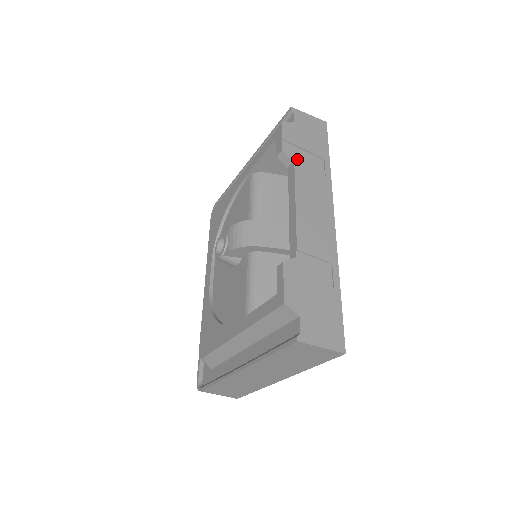
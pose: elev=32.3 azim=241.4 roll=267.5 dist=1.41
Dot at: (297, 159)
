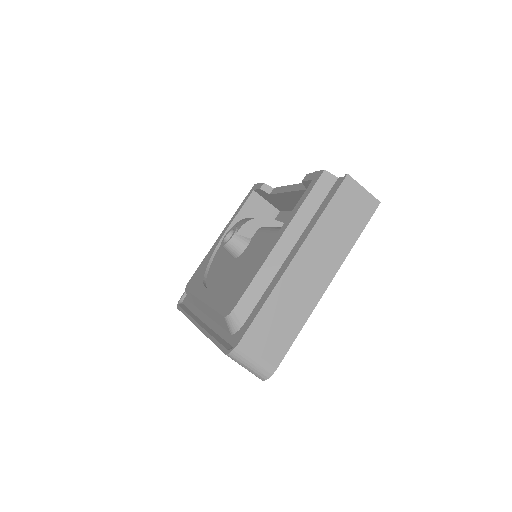
Dot at: occluded
